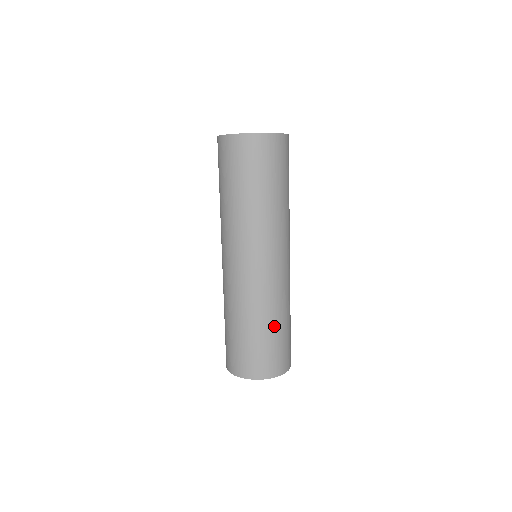
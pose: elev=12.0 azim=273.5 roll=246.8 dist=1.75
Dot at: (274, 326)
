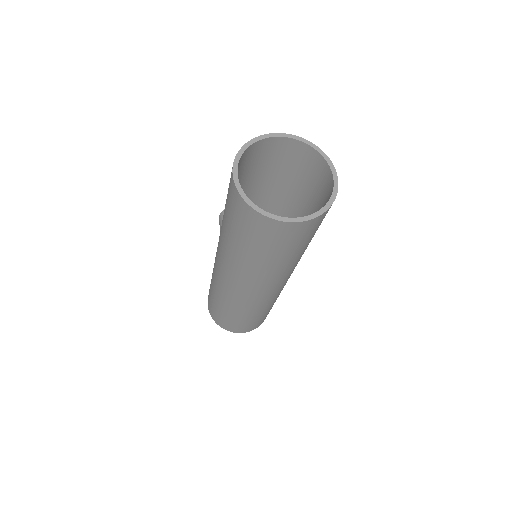
Dot at: (267, 310)
